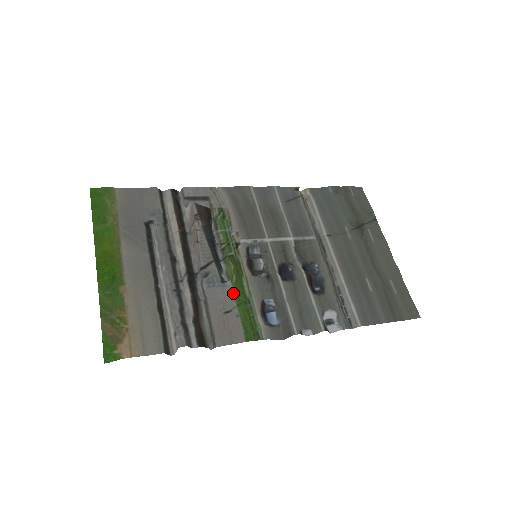
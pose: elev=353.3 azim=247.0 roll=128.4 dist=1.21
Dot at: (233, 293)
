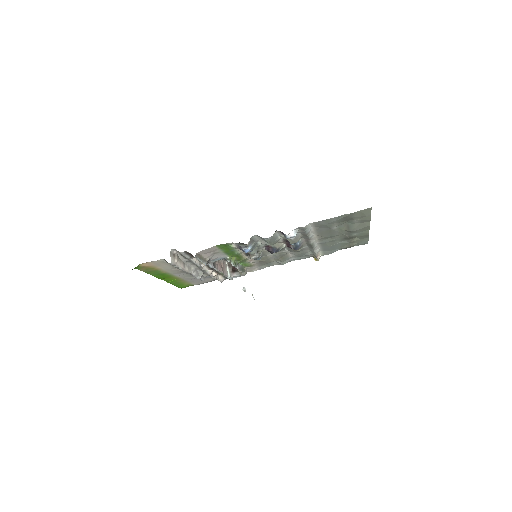
Dot at: (226, 255)
